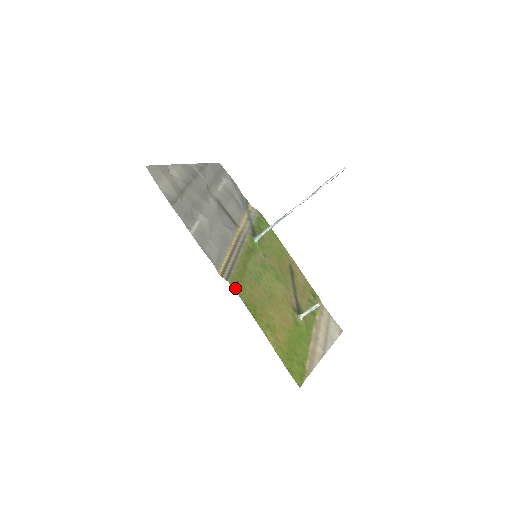
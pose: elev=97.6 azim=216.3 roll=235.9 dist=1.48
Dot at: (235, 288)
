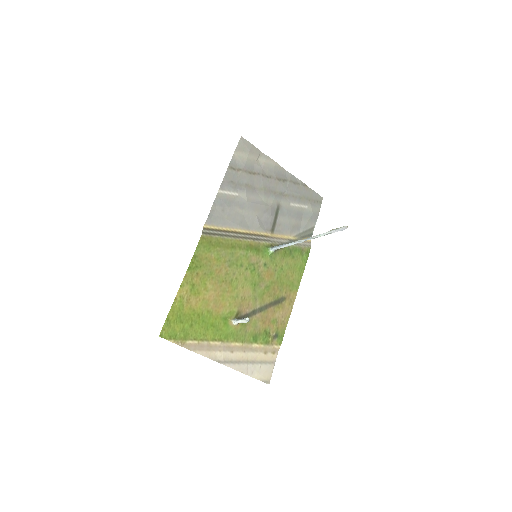
Dot at: (201, 242)
